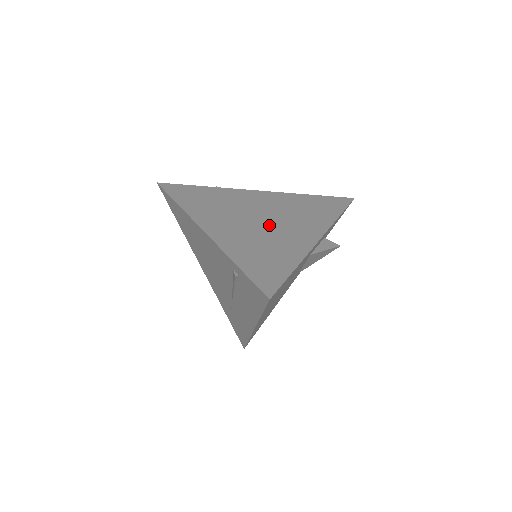
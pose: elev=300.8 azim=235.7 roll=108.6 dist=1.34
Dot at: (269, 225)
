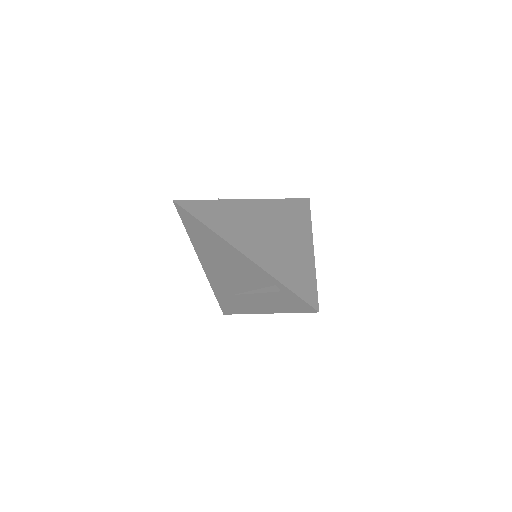
Dot at: (278, 240)
